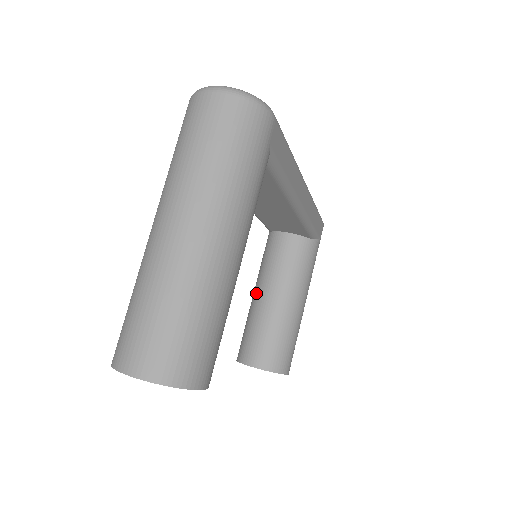
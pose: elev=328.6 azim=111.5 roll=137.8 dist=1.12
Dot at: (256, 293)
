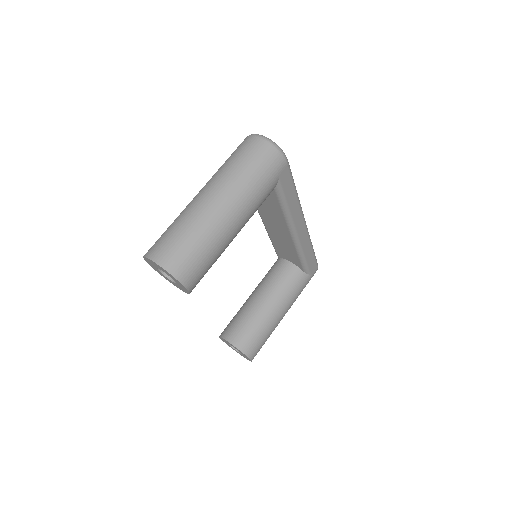
Dot at: (251, 295)
